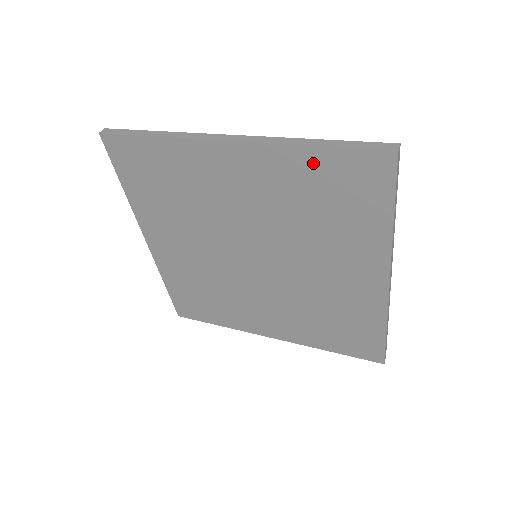
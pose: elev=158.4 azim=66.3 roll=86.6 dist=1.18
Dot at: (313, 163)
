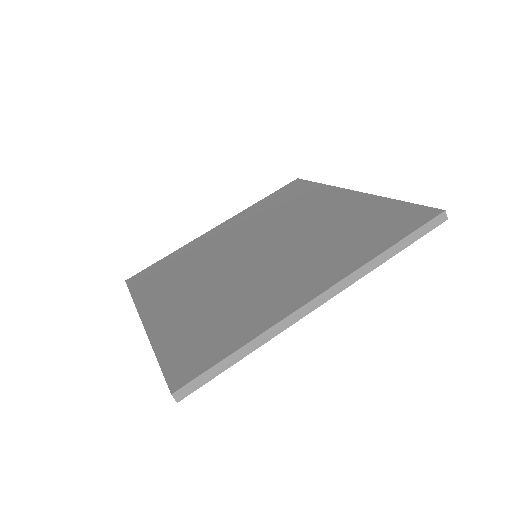
Dot at: occluded
